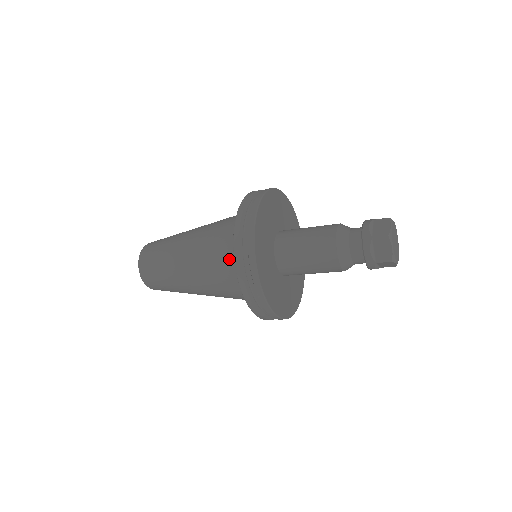
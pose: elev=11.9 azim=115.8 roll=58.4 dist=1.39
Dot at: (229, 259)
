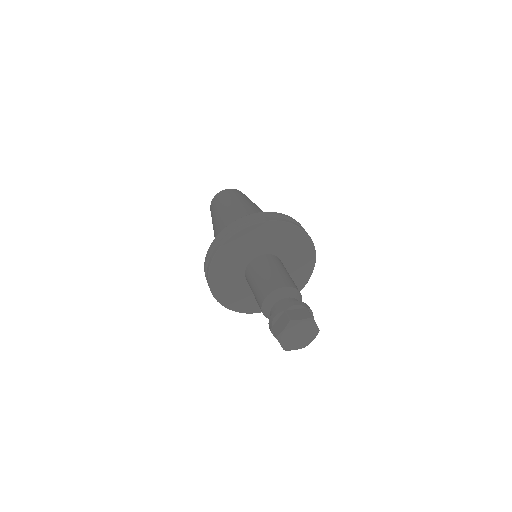
Dot at: occluded
